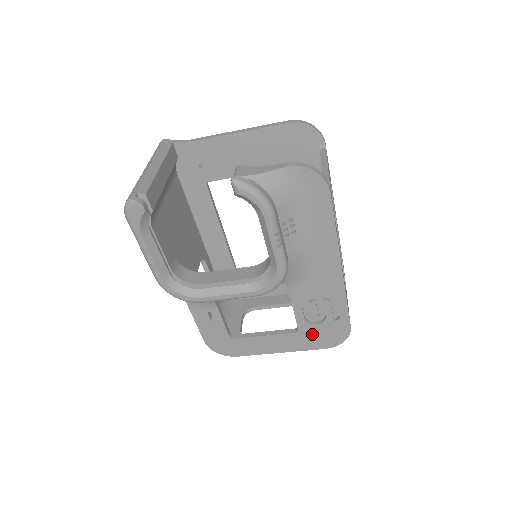
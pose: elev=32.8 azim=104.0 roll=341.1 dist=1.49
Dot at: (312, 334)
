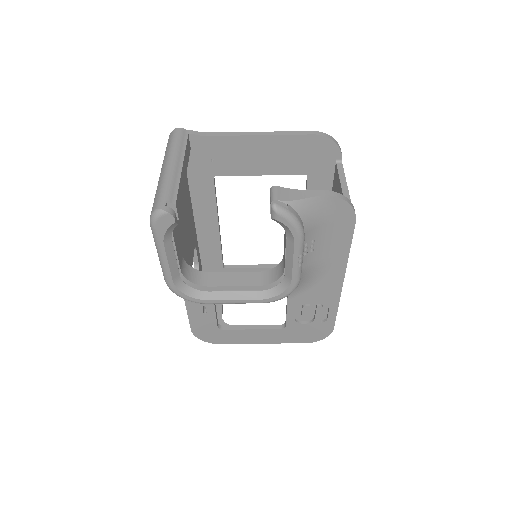
Dot at: (297, 331)
